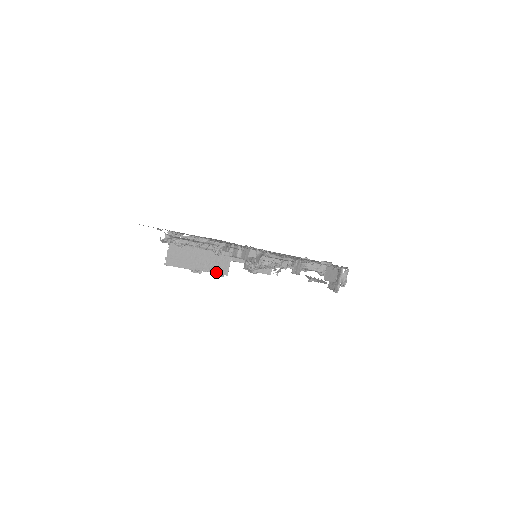
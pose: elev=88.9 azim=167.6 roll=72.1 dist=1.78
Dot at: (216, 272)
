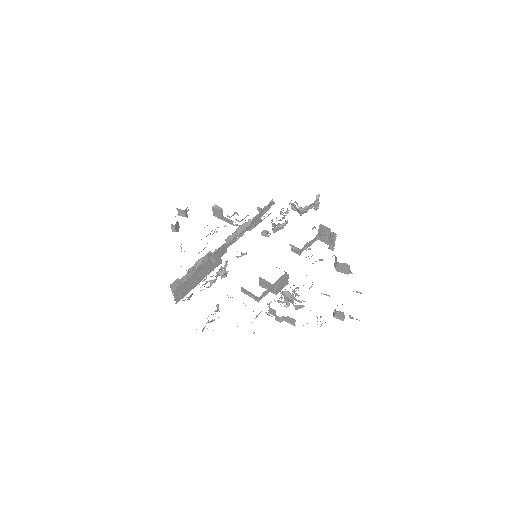
Dot at: (213, 269)
